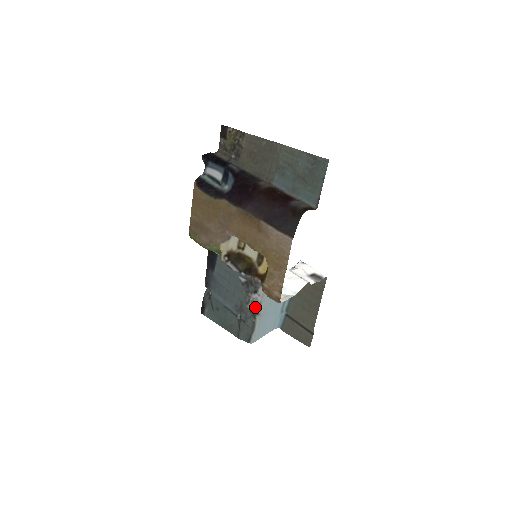
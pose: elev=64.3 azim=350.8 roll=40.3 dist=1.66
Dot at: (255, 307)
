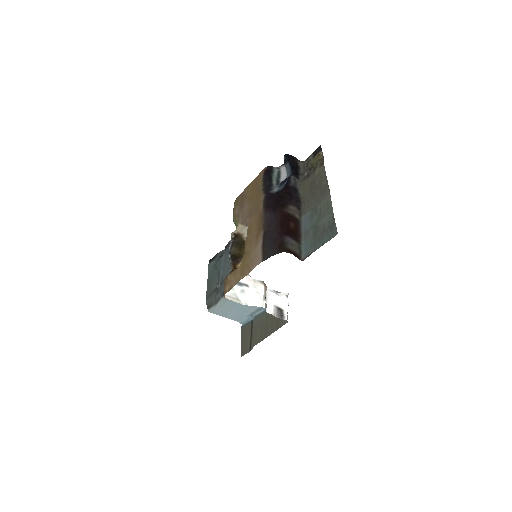
Dot at: occluded
